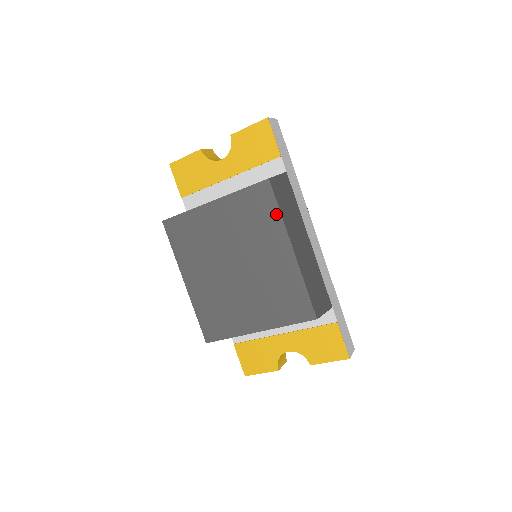
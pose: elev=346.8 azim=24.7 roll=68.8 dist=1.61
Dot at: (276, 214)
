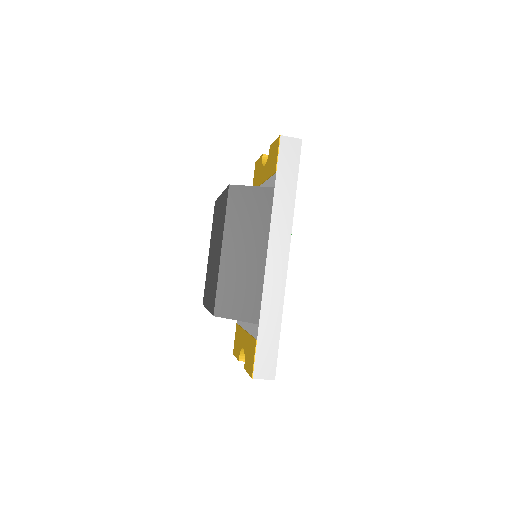
Dot at: (225, 216)
